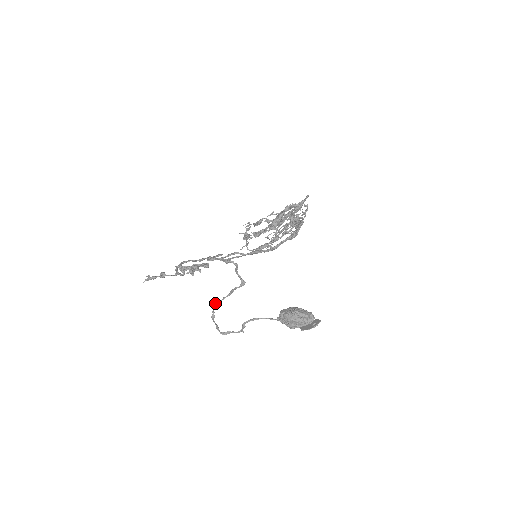
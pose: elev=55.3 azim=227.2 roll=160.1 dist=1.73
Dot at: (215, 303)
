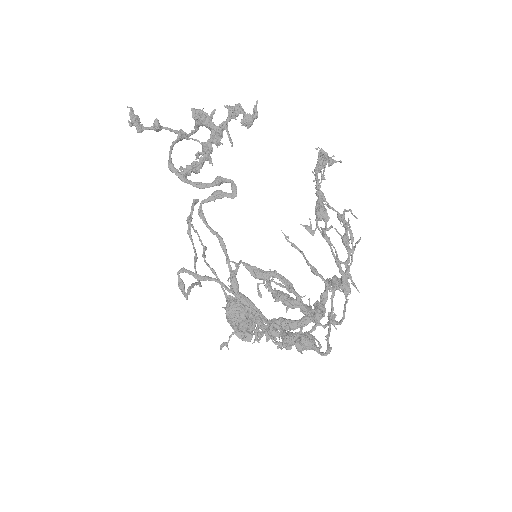
Dot at: (189, 221)
